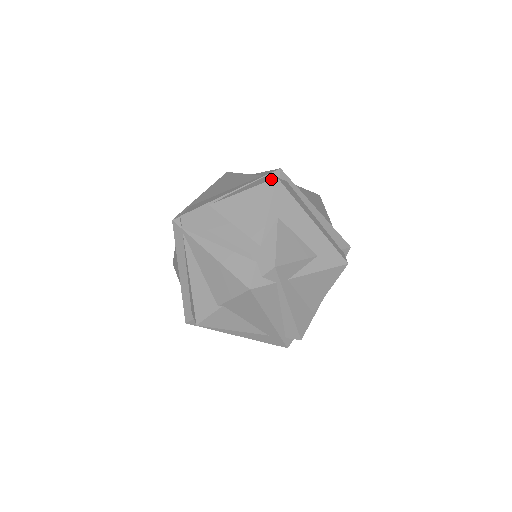
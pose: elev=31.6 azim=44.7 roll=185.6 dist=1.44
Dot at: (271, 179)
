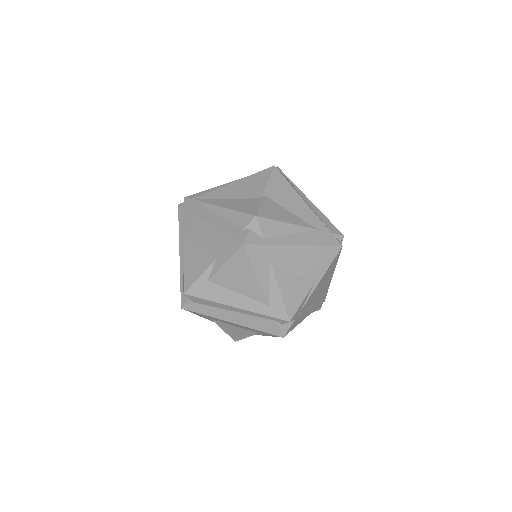
Dot at: occluded
